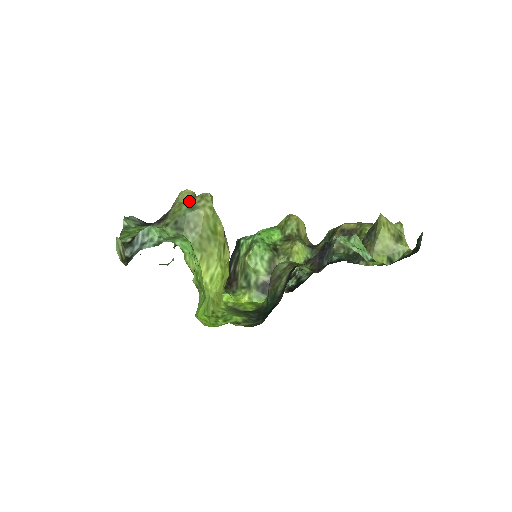
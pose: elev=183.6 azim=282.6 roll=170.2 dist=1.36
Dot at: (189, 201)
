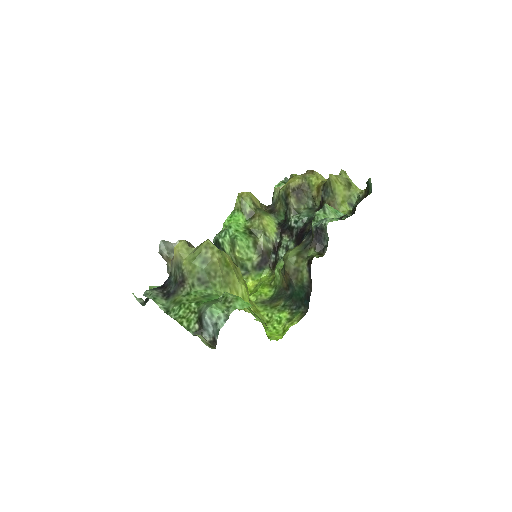
Dot at: (197, 256)
